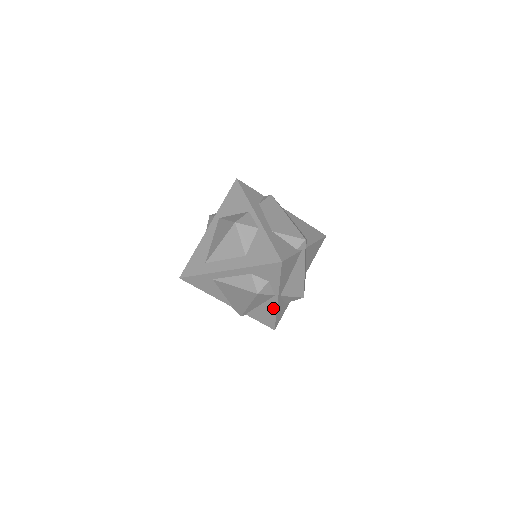
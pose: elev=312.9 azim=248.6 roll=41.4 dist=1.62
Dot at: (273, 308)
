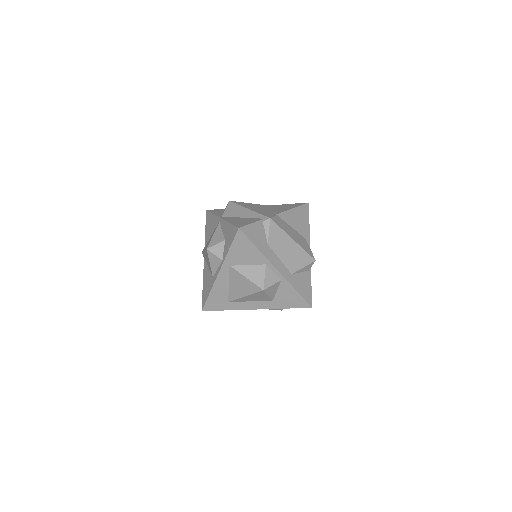
Dot at: occluded
